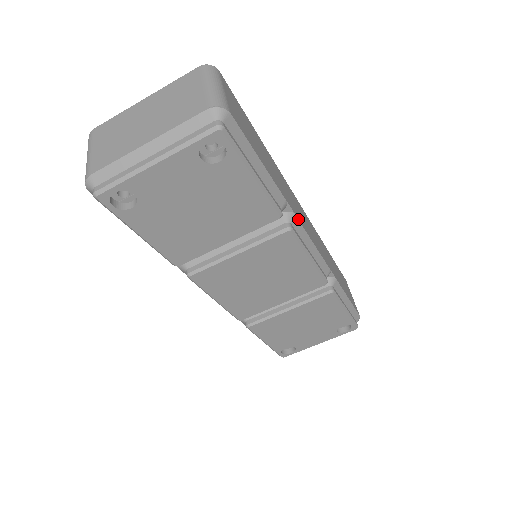
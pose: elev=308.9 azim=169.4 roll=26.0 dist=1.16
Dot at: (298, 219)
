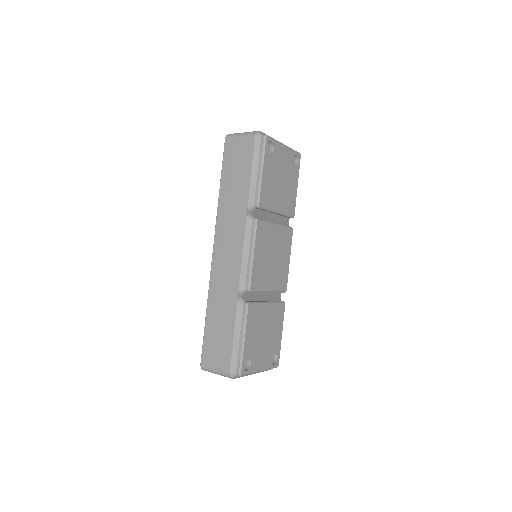
Dot at: occluded
